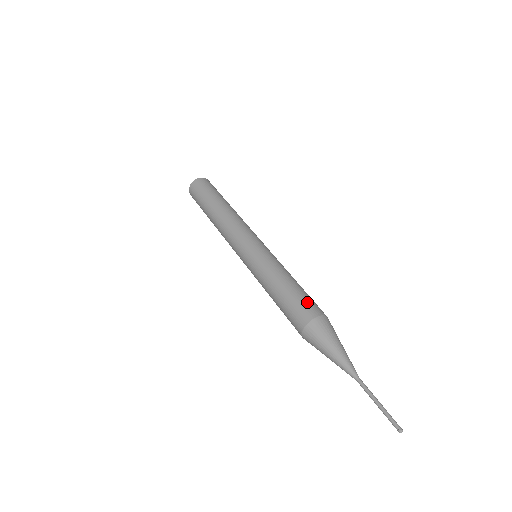
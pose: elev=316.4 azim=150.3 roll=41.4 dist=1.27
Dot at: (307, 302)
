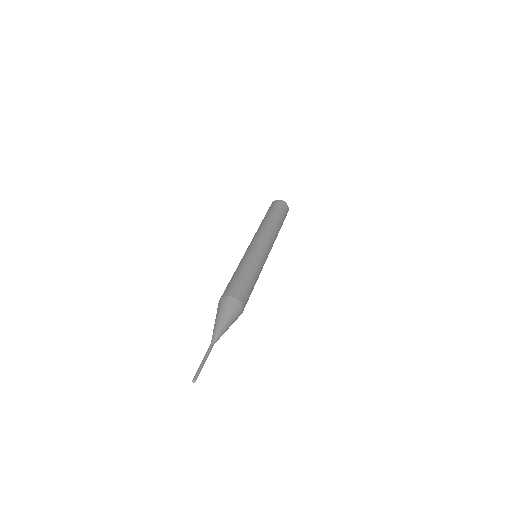
Dot at: (244, 290)
